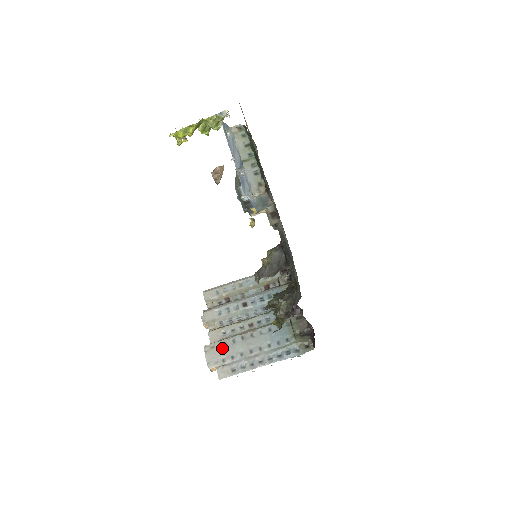
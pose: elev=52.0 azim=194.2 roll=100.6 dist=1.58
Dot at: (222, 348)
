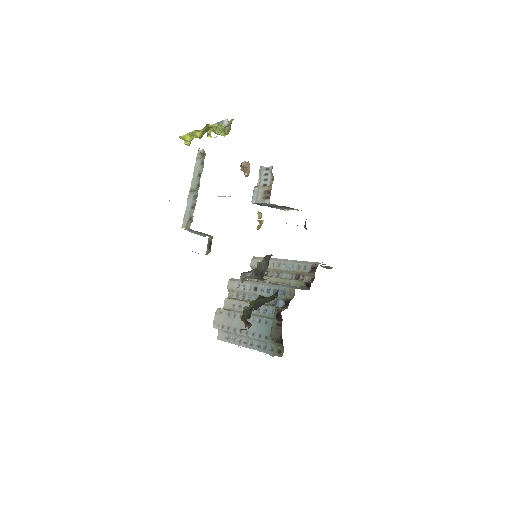
Dot at: (226, 317)
